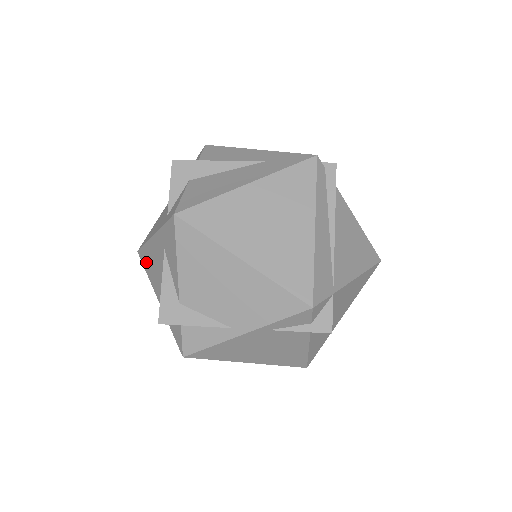
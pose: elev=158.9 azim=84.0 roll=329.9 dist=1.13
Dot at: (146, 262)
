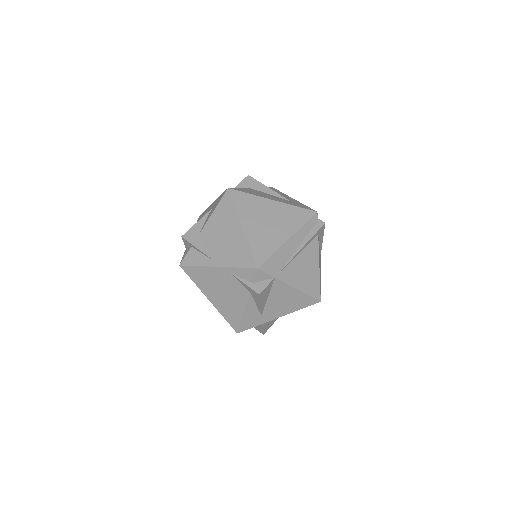
Dot at: occluded
